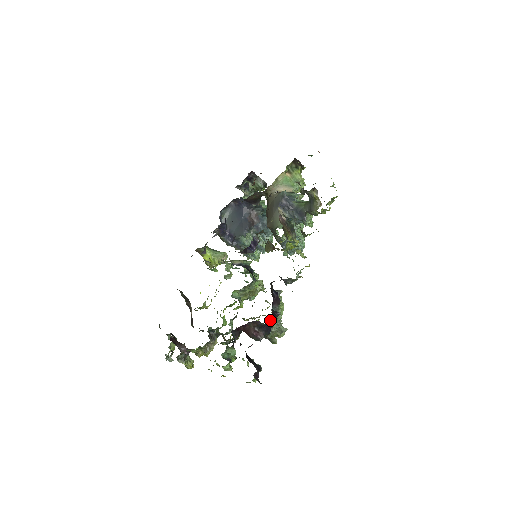
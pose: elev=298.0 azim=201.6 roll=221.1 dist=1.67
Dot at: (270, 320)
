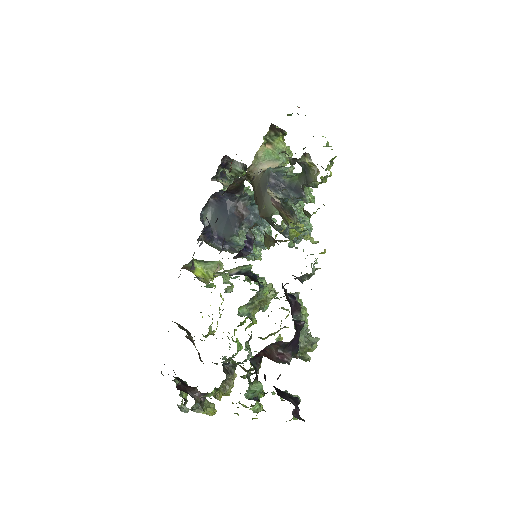
Dot at: (294, 335)
